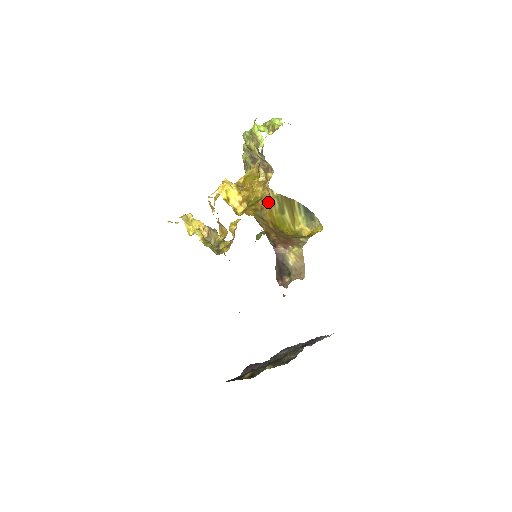
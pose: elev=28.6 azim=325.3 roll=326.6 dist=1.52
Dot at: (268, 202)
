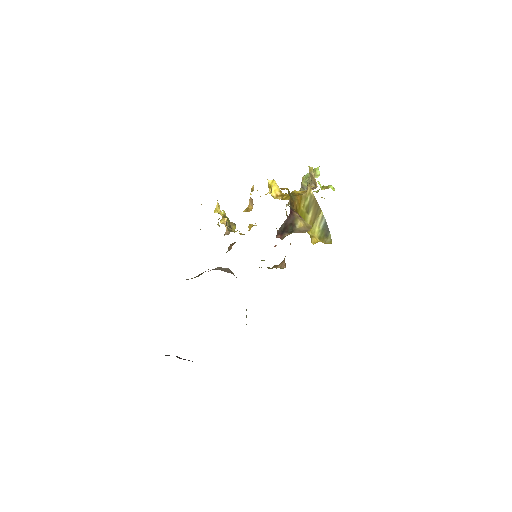
Dot at: (303, 194)
